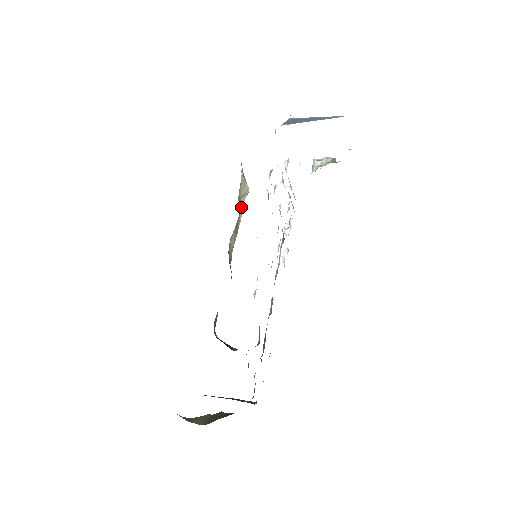
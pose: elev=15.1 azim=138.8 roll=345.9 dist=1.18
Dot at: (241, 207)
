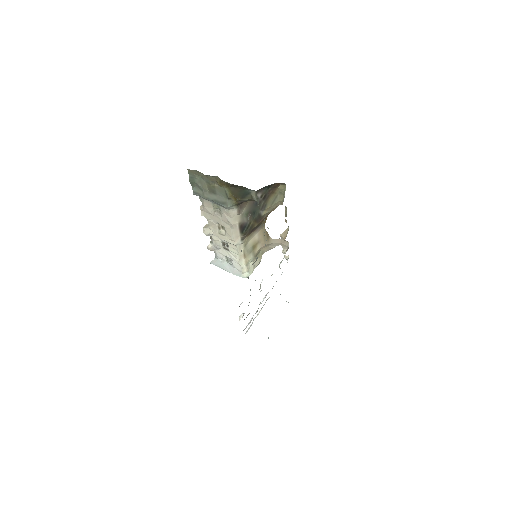
Dot at: (256, 255)
